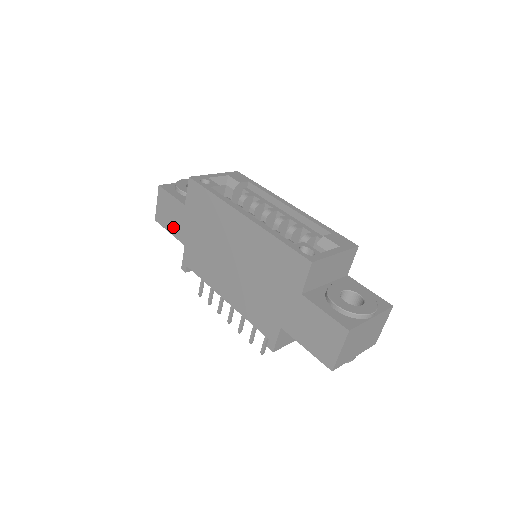
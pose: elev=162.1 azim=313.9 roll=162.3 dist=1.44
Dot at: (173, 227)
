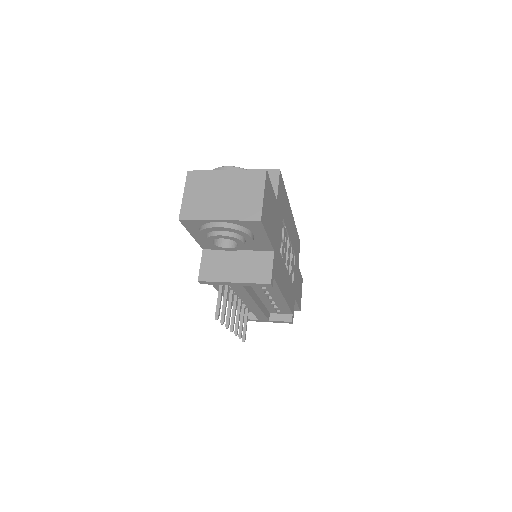
Dot at: occluded
